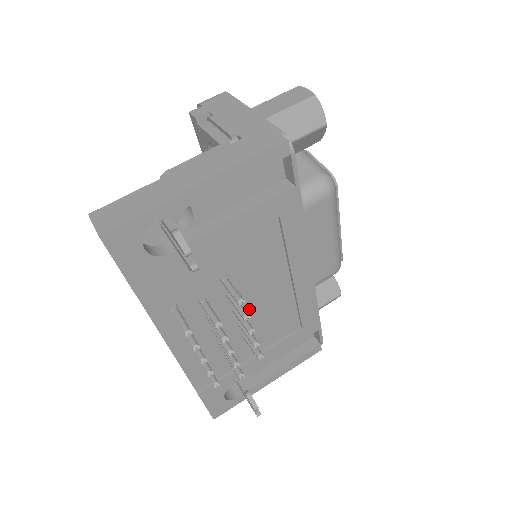
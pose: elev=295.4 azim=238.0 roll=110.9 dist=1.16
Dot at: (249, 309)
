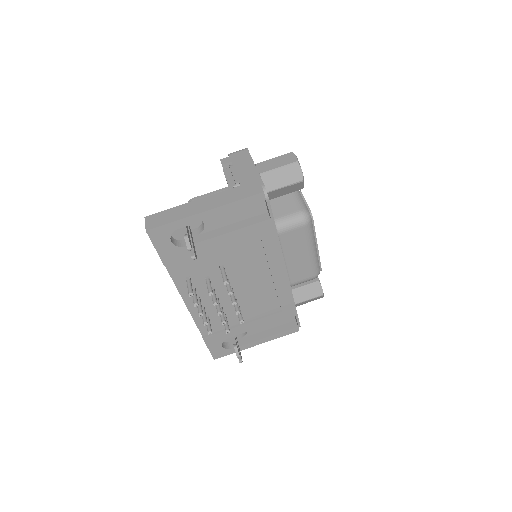
Dot at: (240, 290)
